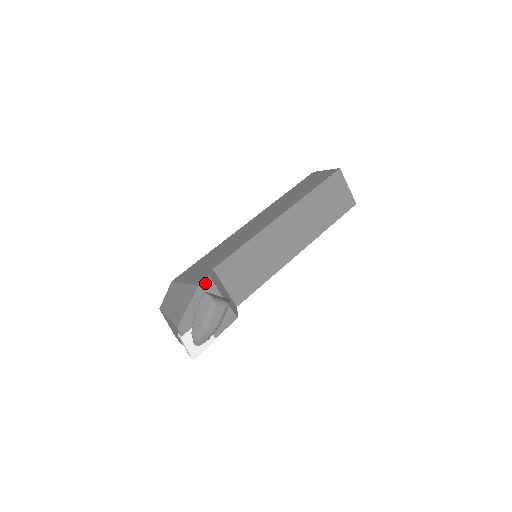
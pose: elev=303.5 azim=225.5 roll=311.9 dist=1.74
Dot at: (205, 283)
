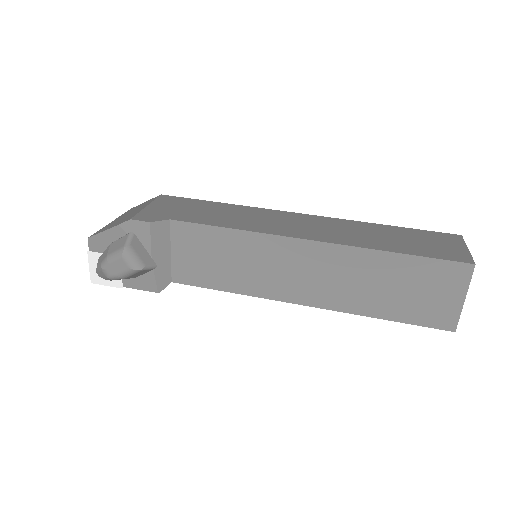
Dot at: (140, 224)
